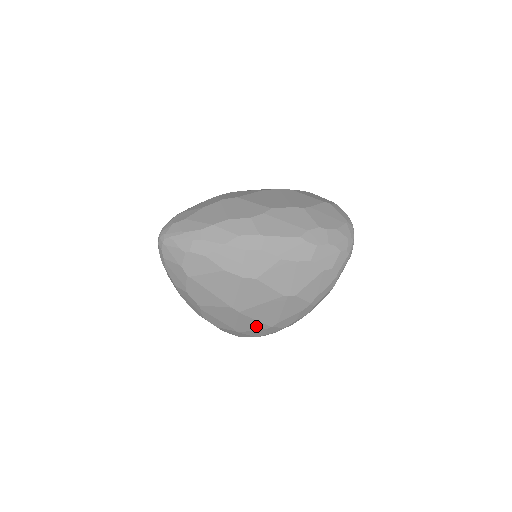
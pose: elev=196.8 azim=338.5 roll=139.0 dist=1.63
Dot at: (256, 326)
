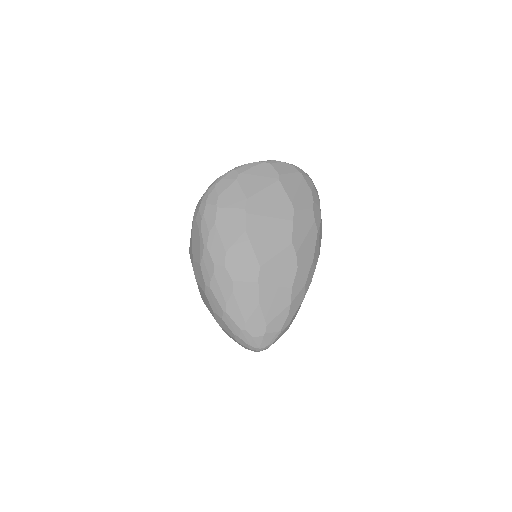
Dot at: occluded
